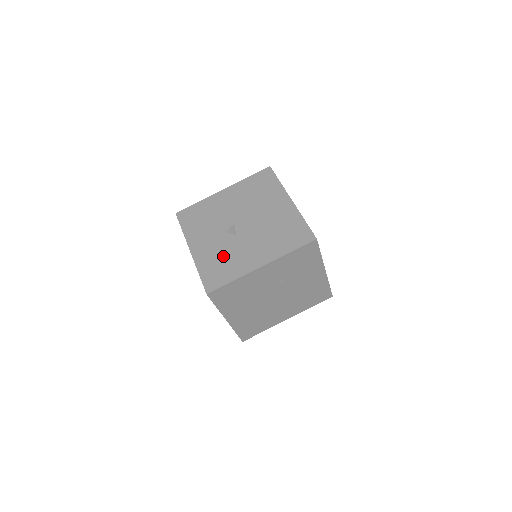
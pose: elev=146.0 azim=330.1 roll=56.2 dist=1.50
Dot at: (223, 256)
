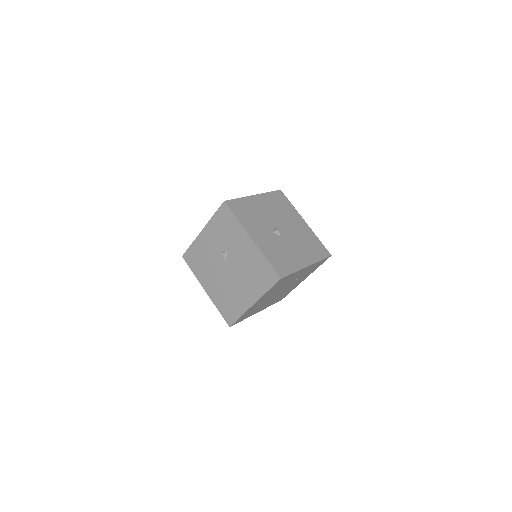
Dot at: (279, 251)
